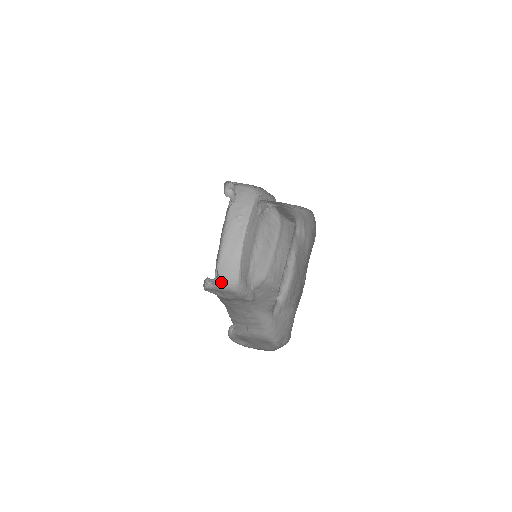
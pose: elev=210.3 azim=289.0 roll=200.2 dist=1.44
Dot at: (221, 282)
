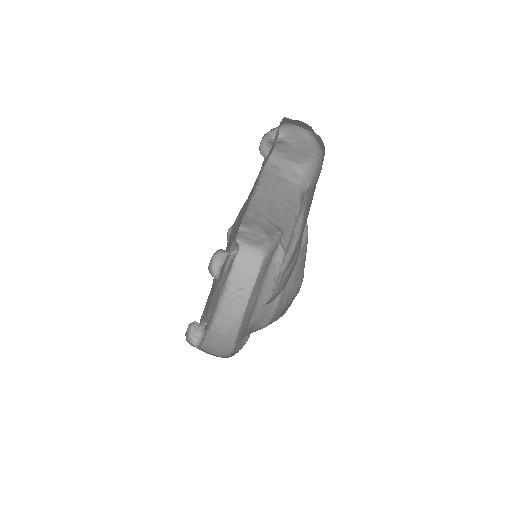
Dot at: (209, 350)
